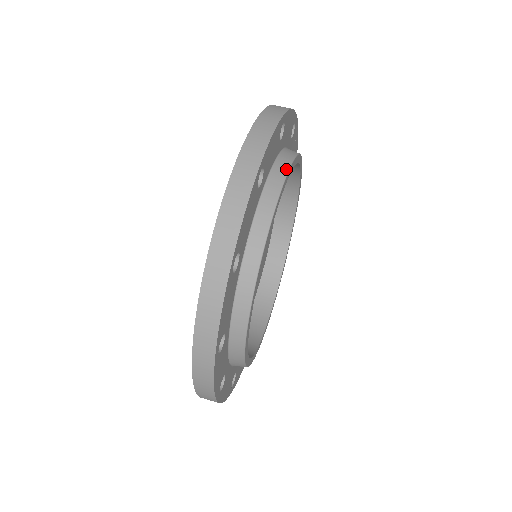
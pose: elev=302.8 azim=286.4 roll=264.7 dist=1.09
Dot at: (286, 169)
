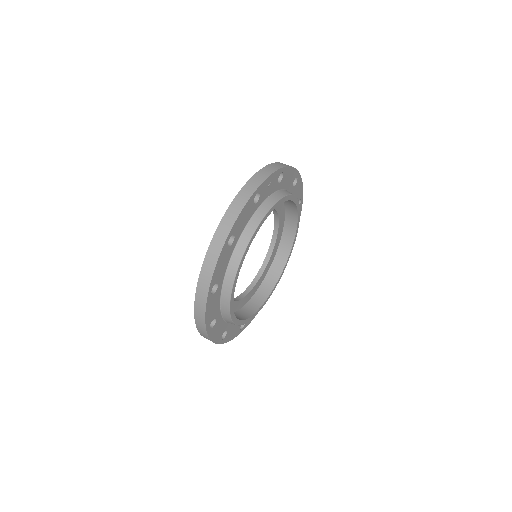
Dot at: (238, 262)
